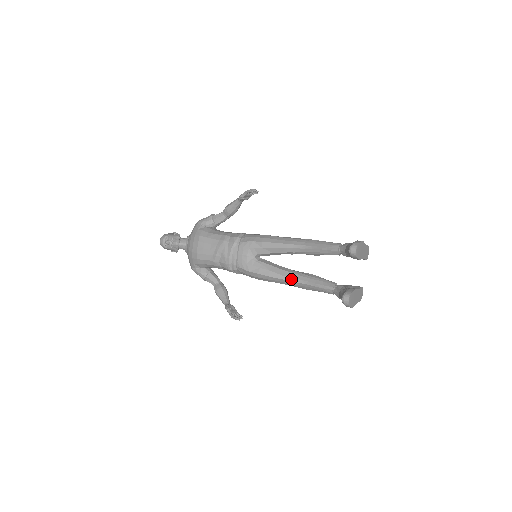
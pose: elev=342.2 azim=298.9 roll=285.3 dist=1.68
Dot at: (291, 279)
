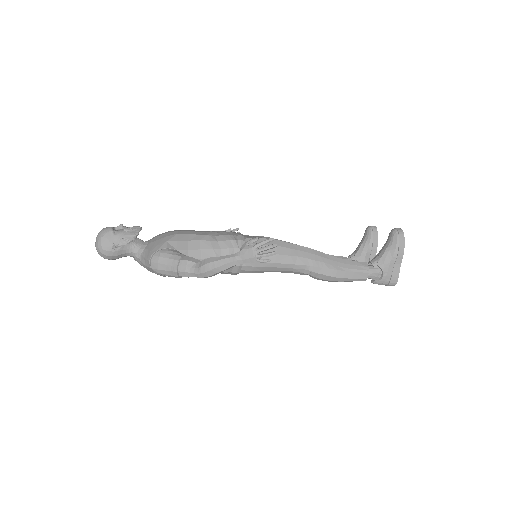
Dot at: (318, 252)
